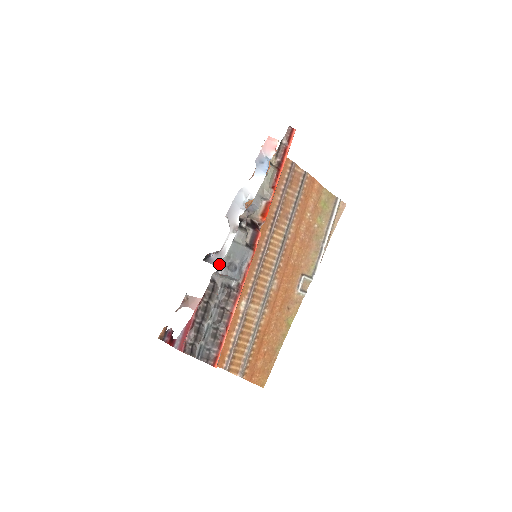
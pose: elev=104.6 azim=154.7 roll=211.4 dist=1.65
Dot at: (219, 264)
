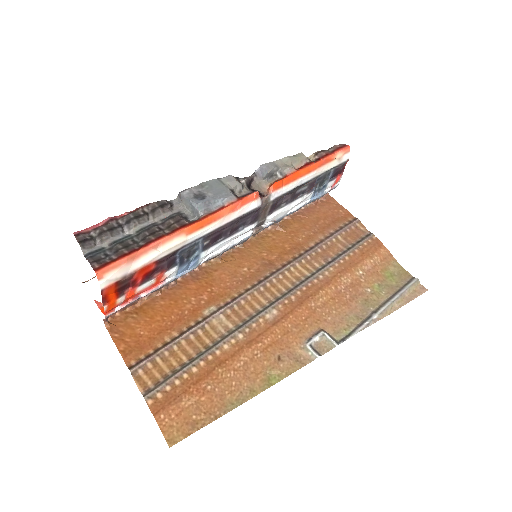
Dot at: occluded
